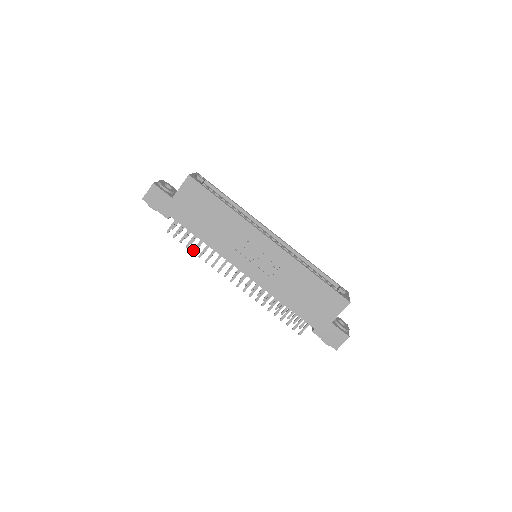
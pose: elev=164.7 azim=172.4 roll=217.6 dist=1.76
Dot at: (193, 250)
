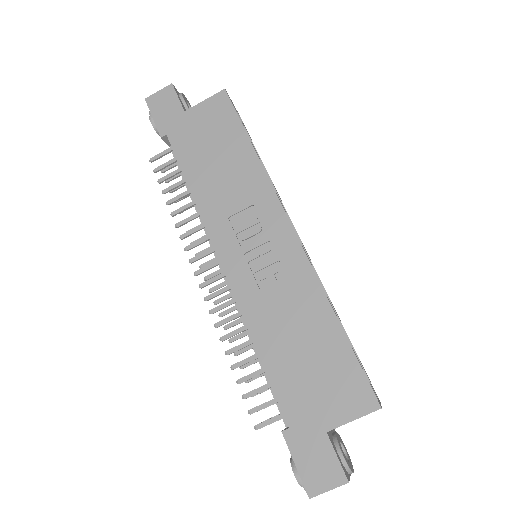
Dot at: (169, 200)
